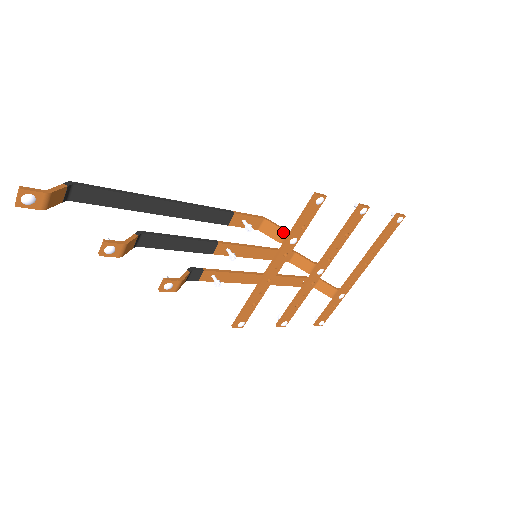
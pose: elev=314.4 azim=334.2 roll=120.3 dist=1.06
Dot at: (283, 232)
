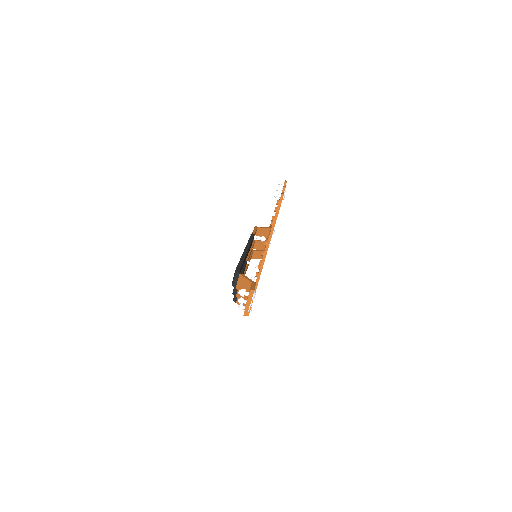
Dot at: (269, 230)
